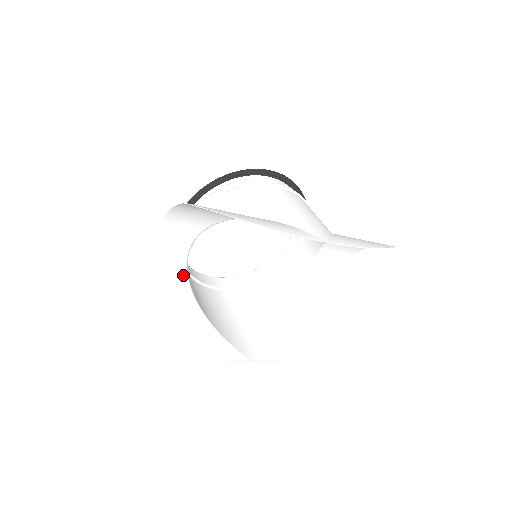
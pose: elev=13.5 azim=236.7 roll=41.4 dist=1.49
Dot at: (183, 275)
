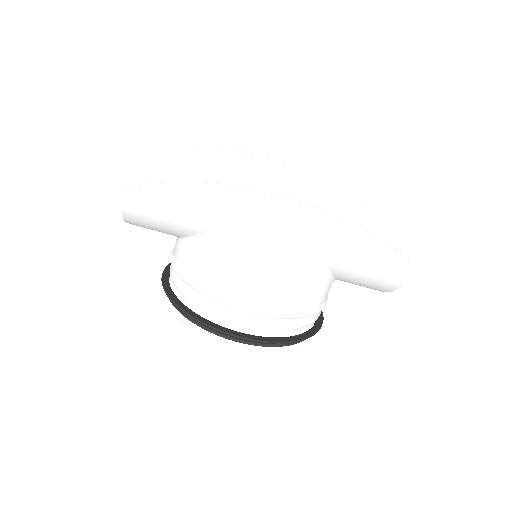
Dot at: occluded
